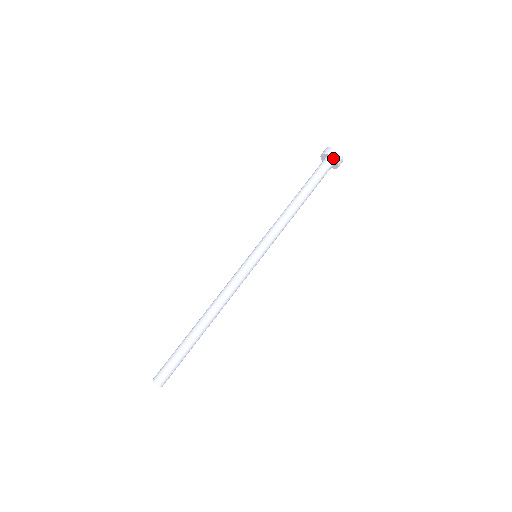
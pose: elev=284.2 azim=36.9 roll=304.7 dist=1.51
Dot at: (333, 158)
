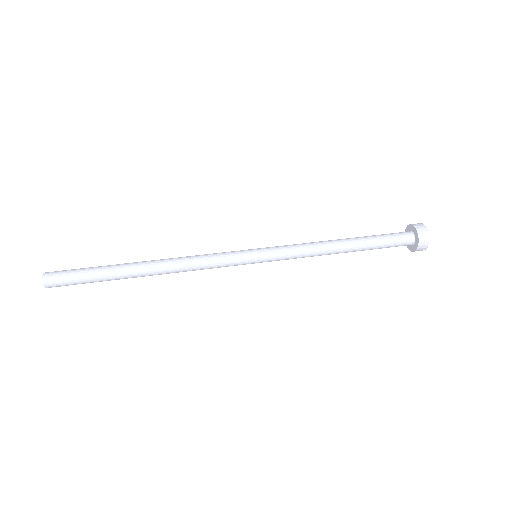
Dot at: (418, 241)
